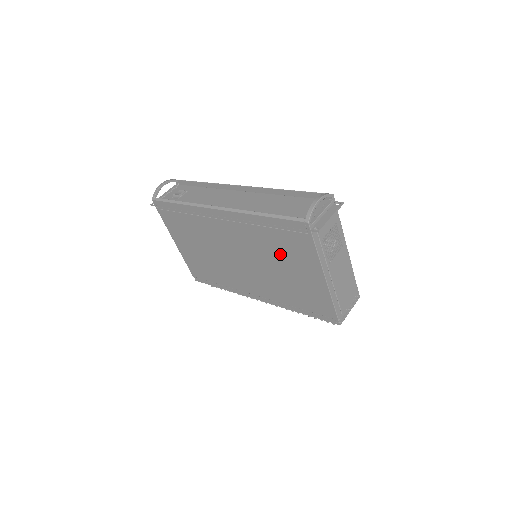
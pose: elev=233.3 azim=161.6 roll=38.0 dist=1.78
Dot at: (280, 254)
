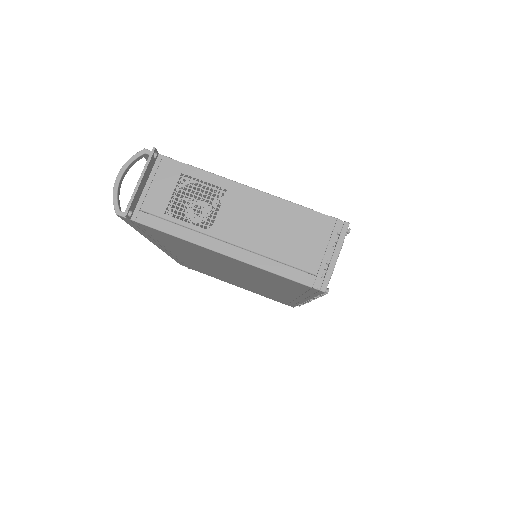
Dot at: (197, 254)
